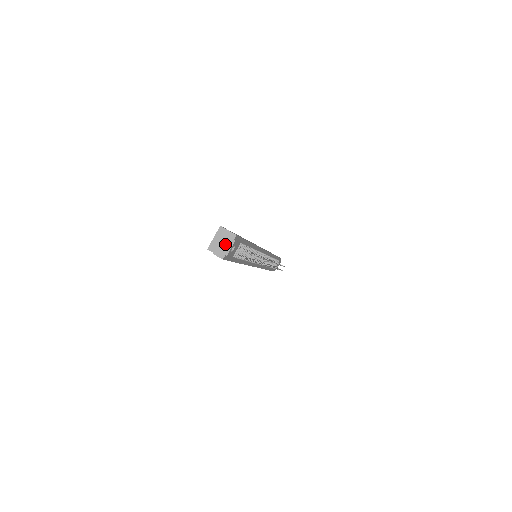
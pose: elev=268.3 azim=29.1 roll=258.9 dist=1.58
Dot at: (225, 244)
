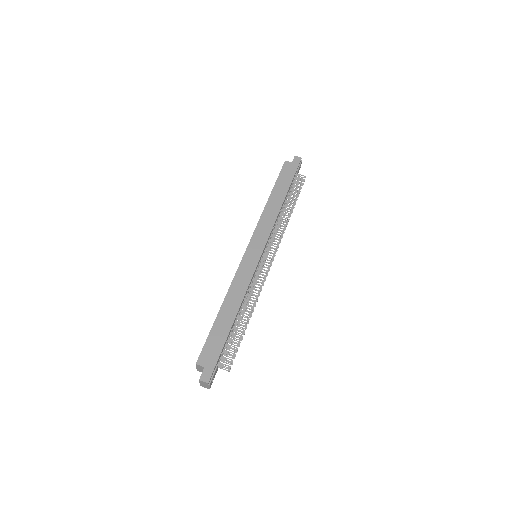
Dot at: (204, 385)
